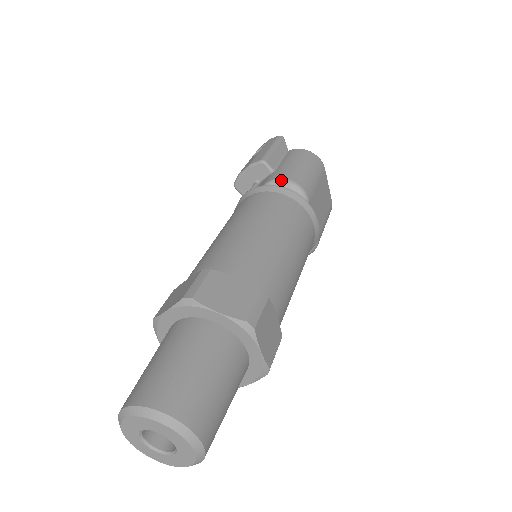
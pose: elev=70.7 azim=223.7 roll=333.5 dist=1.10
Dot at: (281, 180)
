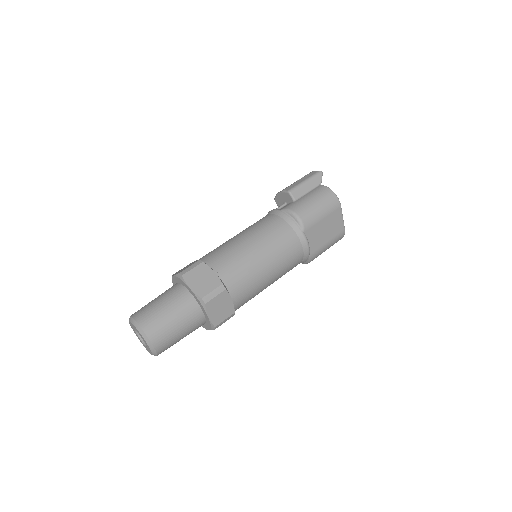
Dot at: (290, 211)
